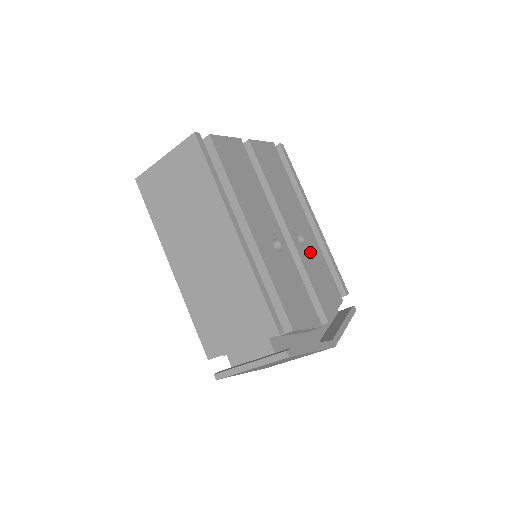
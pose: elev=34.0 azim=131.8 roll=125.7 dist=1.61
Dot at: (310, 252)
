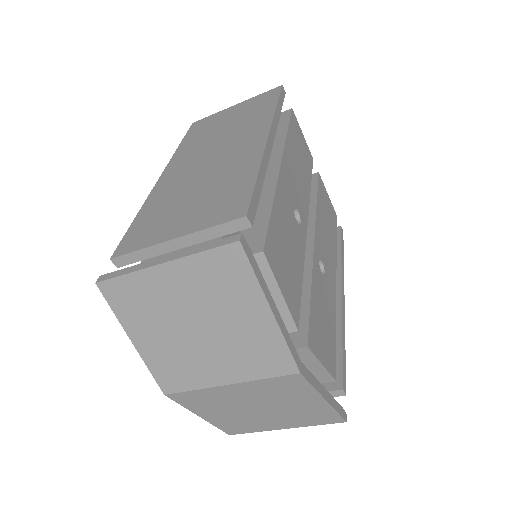
Dot at: (325, 289)
